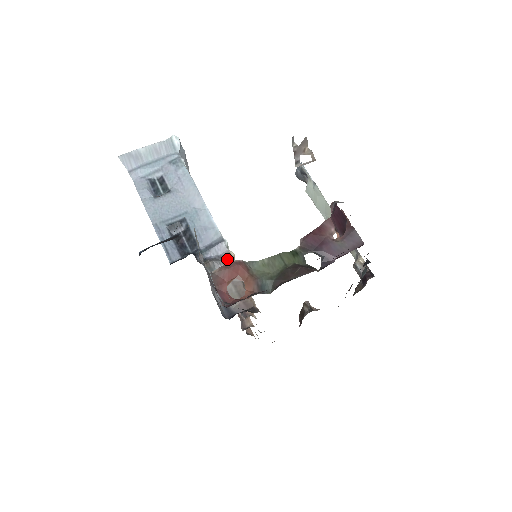
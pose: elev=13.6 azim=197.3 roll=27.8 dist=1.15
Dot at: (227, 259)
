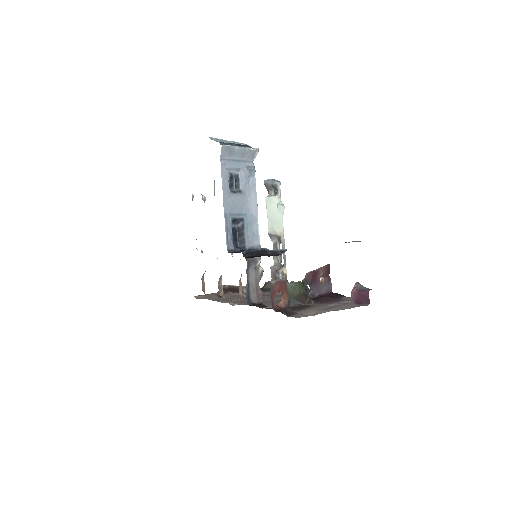
Dot at: (258, 262)
